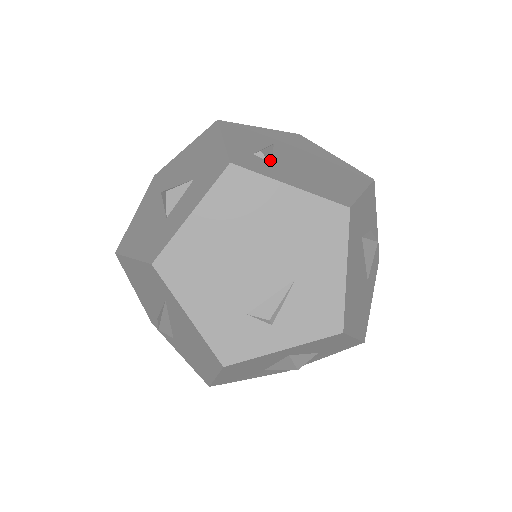
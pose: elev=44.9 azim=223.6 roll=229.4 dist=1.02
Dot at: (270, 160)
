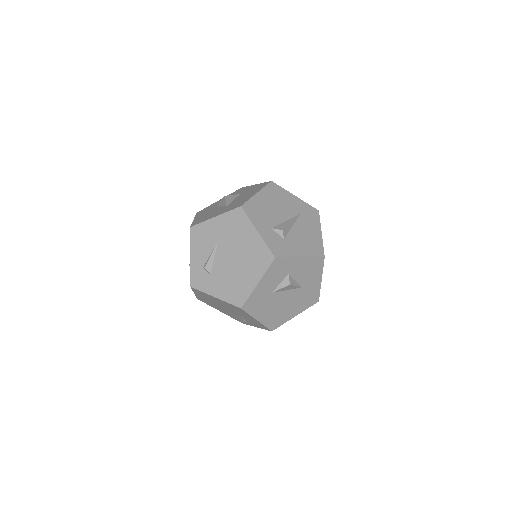
Dot at: (210, 271)
